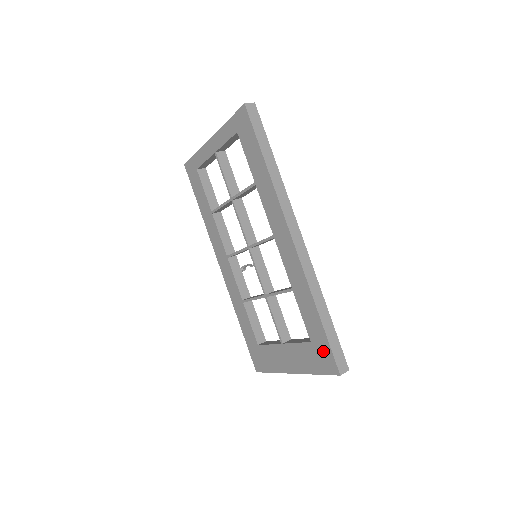
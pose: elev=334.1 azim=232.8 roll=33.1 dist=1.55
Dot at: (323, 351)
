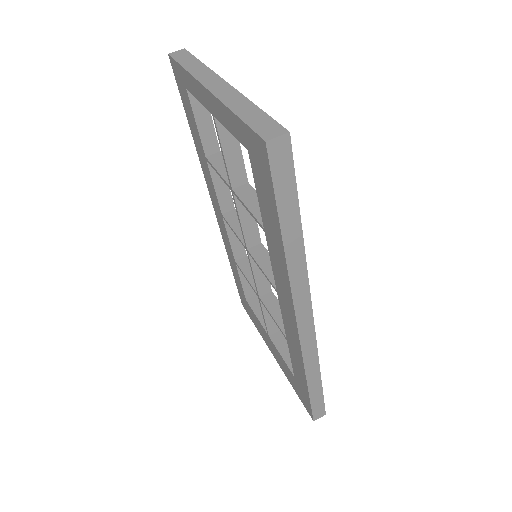
Dot at: (304, 396)
